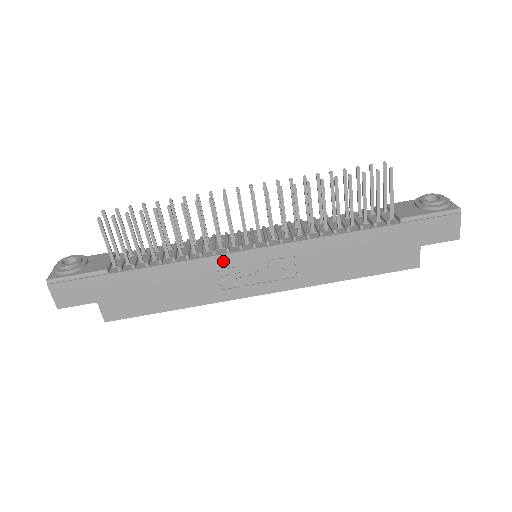
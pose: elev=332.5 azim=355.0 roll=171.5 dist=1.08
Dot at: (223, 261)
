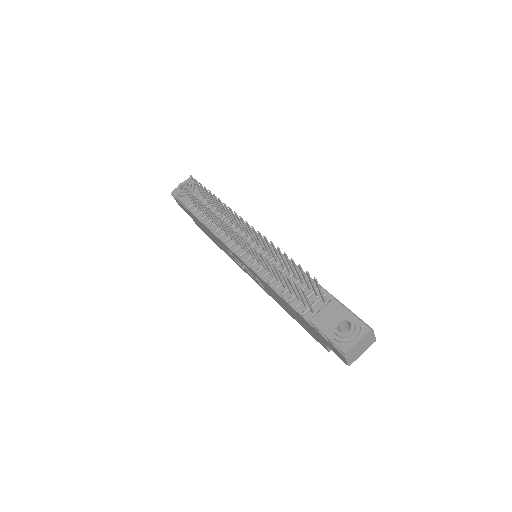
Dot at: (229, 249)
